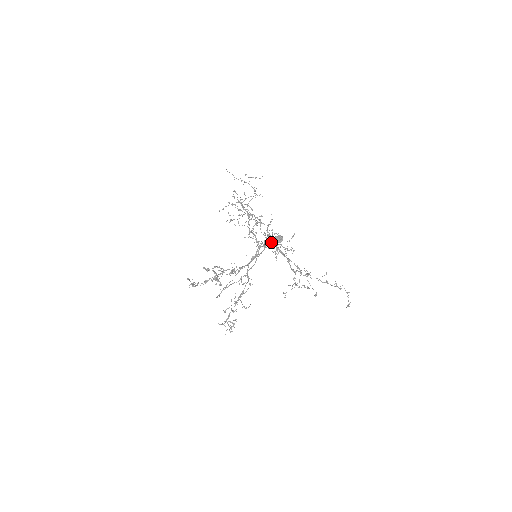
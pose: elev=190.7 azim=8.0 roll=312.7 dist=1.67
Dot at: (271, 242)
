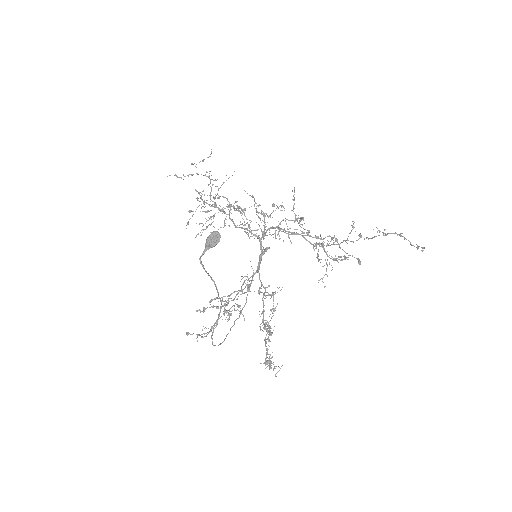
Dot at: (203, 251)
